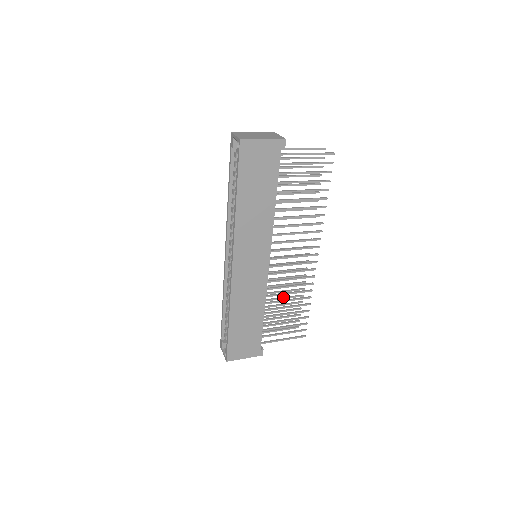
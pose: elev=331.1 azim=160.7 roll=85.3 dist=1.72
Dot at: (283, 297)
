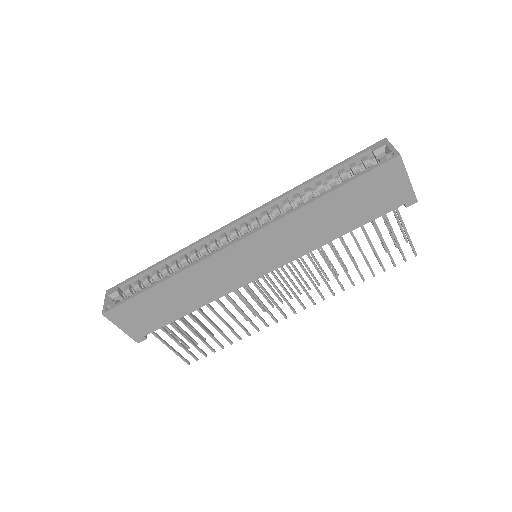
Dot at: occluded
